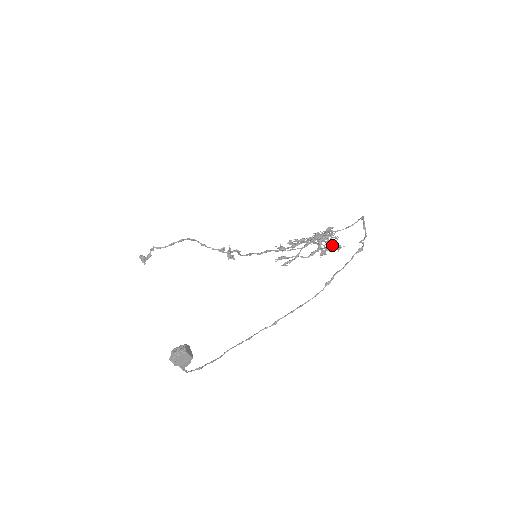
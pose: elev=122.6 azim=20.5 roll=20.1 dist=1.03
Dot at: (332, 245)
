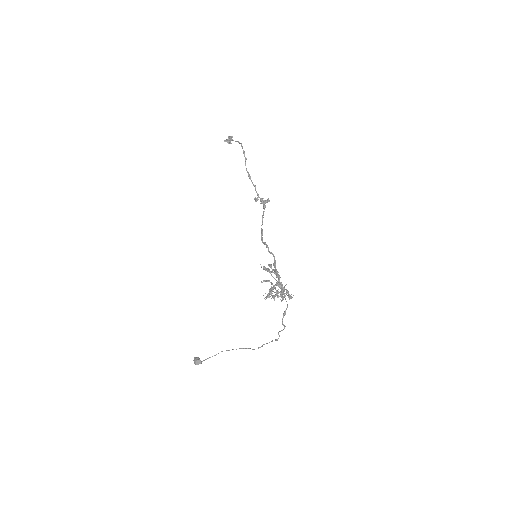
Dot at: (281, 301)
